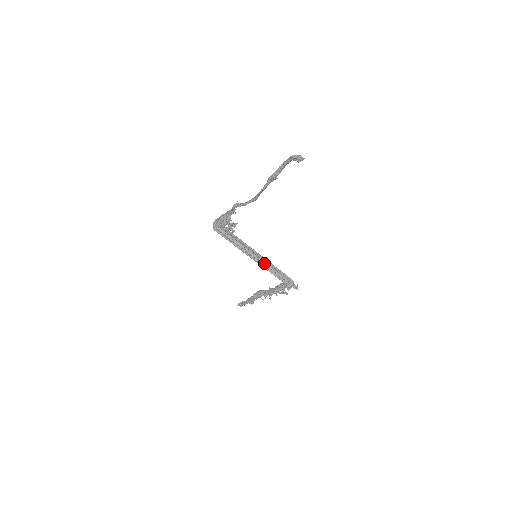
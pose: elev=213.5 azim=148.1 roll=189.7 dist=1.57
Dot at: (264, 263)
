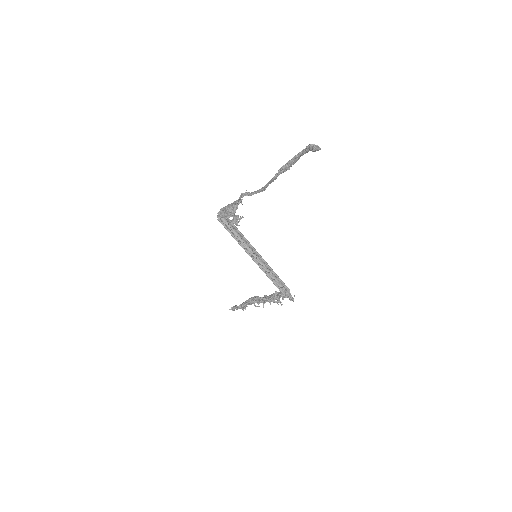
Dot at: (263, 265)
